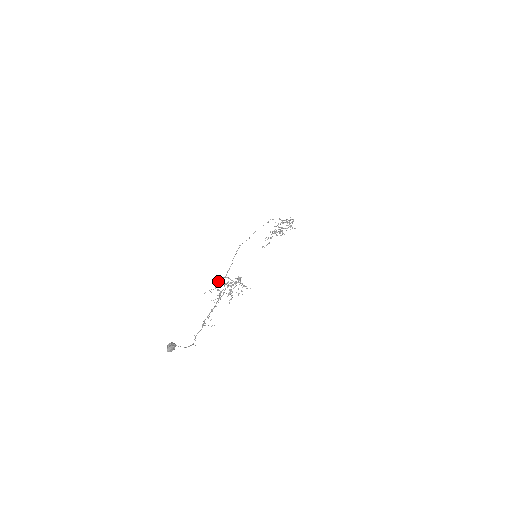
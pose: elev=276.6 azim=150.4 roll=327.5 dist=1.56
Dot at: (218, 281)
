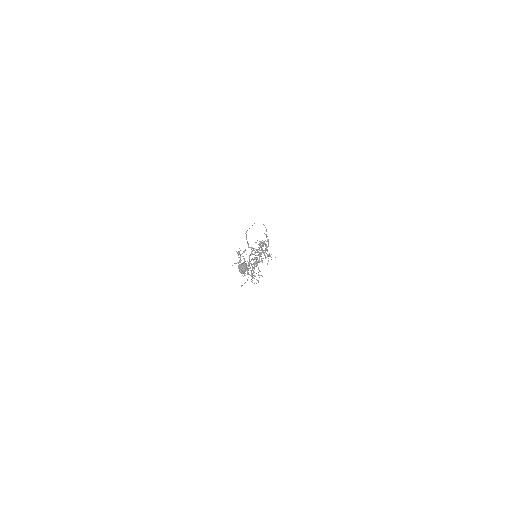
Dot at: occluded
